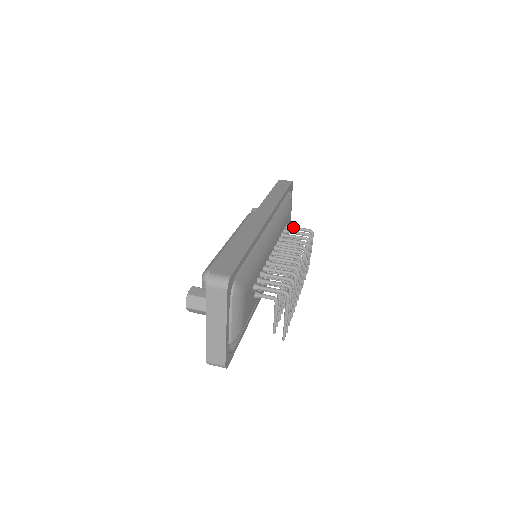
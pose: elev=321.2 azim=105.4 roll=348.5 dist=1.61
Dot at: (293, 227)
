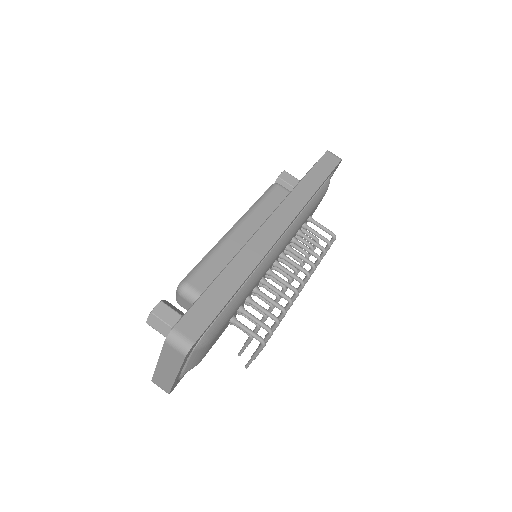
Dot at: (316, 223)
